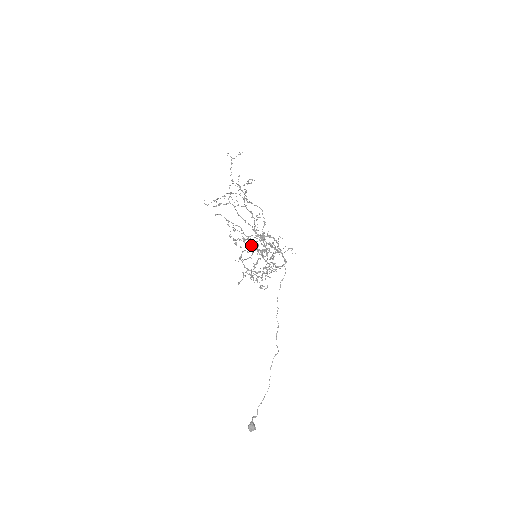
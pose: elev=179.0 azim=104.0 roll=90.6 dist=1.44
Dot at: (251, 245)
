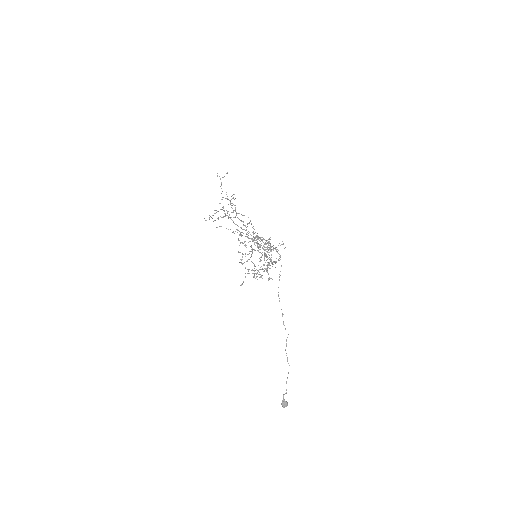
Dot at: occluded
